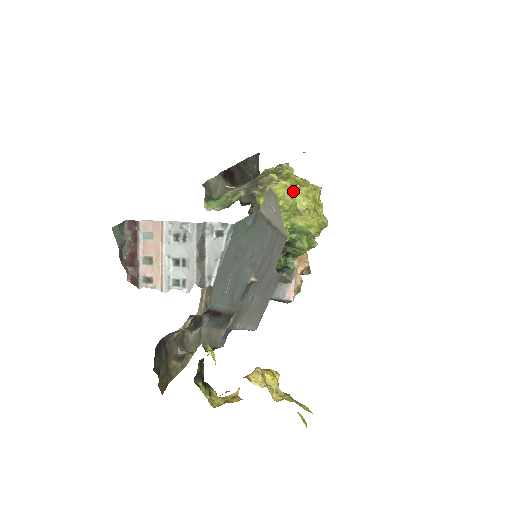
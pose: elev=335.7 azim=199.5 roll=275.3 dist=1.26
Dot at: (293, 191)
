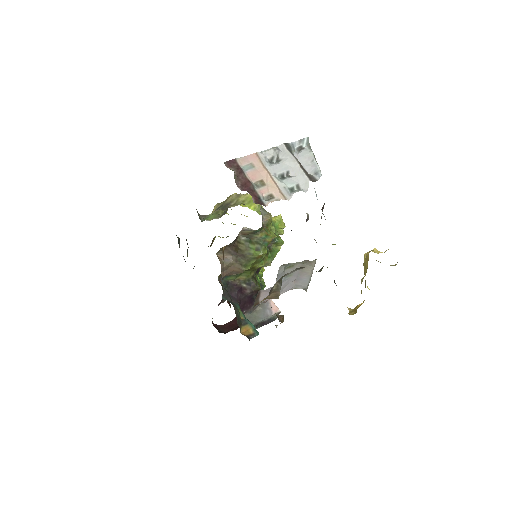
Dot at: occluded
